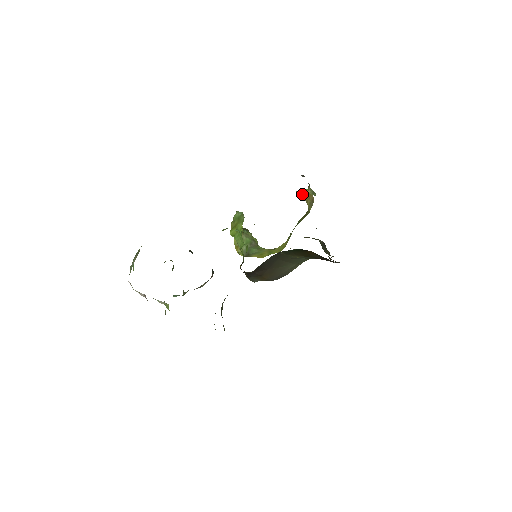
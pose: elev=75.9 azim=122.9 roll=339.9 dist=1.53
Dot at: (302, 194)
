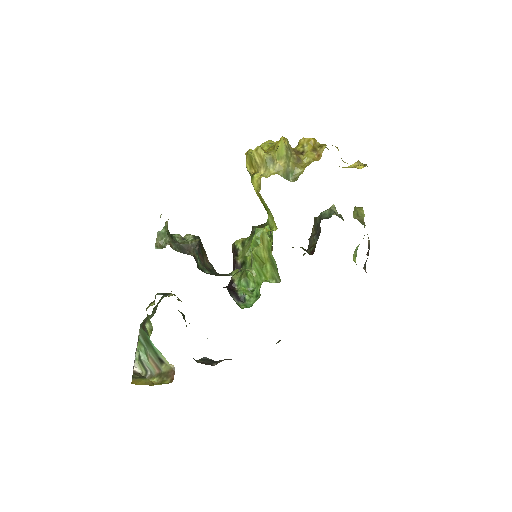
Dot at: occluded
